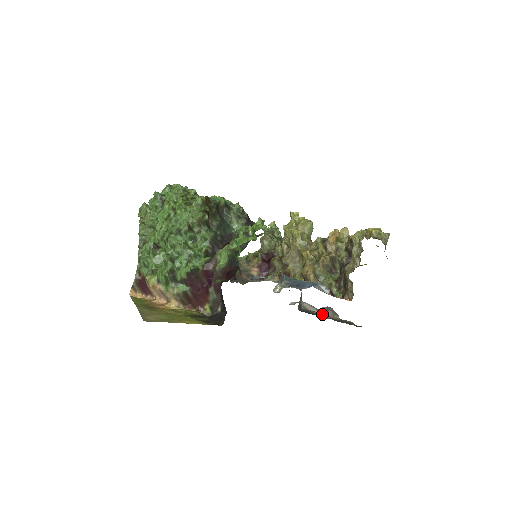
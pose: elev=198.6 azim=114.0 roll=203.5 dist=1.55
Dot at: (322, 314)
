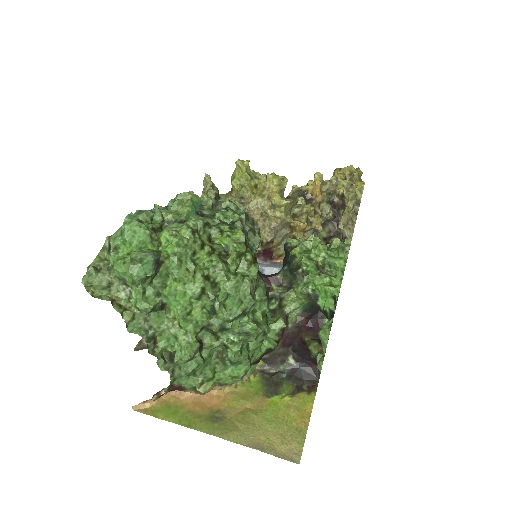
Dot at: occluded
